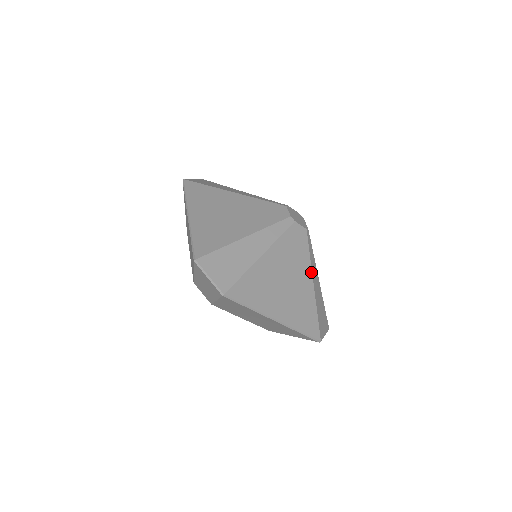
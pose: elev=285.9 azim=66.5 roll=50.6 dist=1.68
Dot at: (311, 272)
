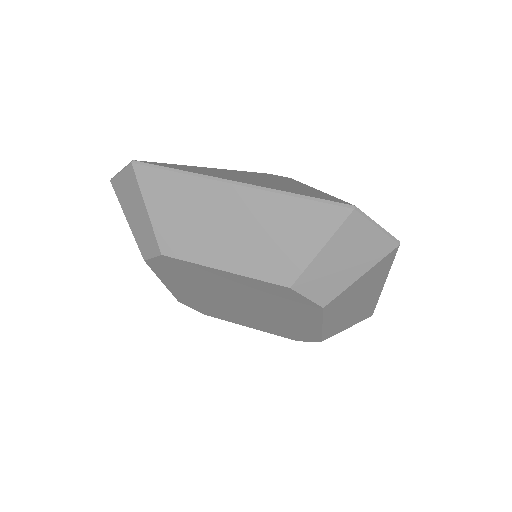
Dot at: occluded
